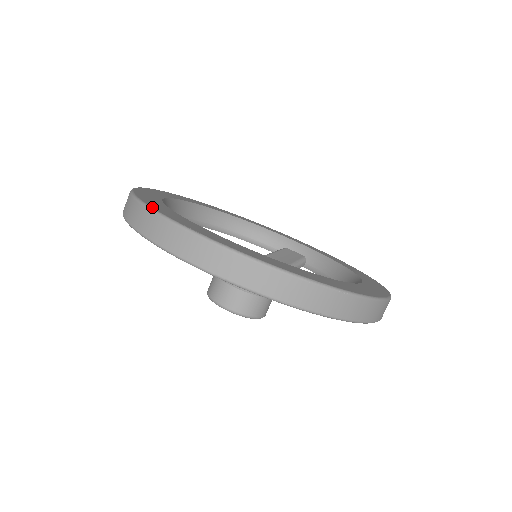
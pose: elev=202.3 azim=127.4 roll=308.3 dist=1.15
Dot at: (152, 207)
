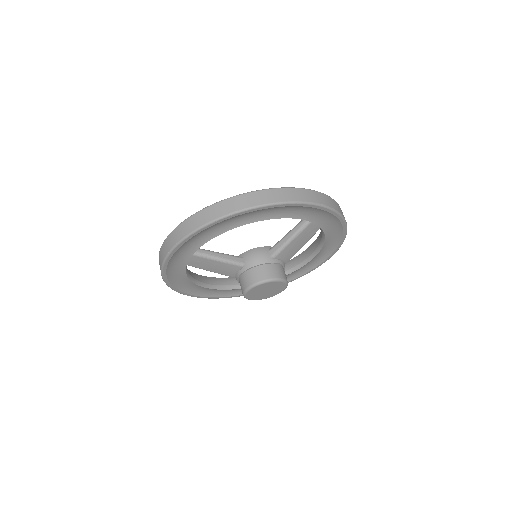
Dot at: (209, 206)
